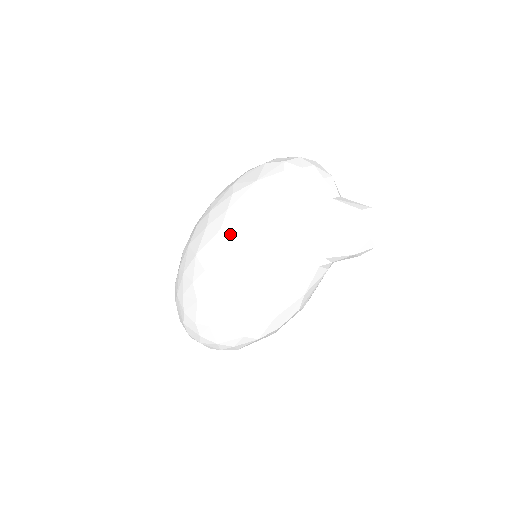
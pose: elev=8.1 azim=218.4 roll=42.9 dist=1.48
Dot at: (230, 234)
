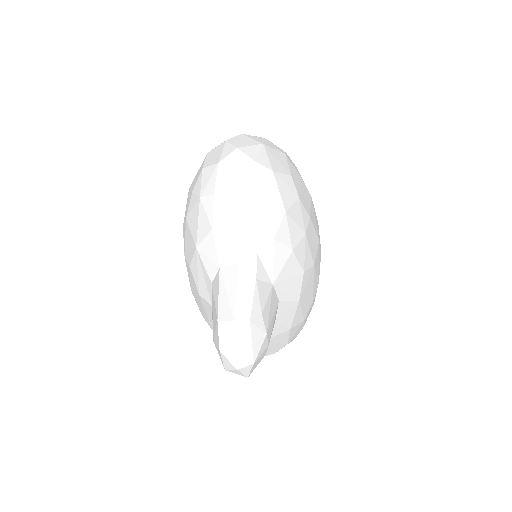
Dot at: occluded
